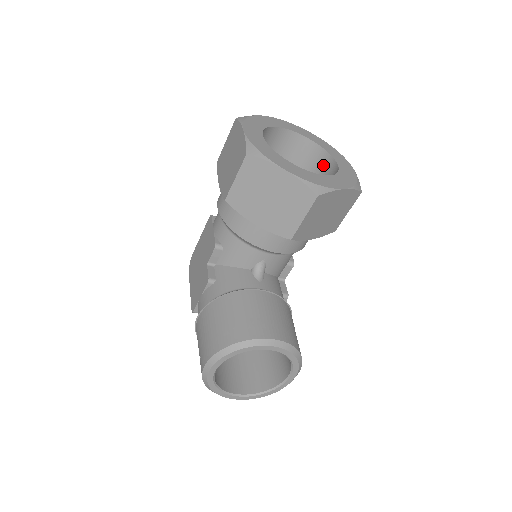
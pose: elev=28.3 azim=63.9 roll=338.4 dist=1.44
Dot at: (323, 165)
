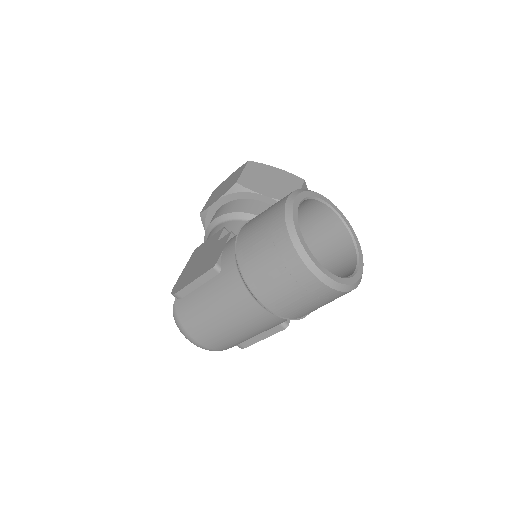
Dot at: occluded
